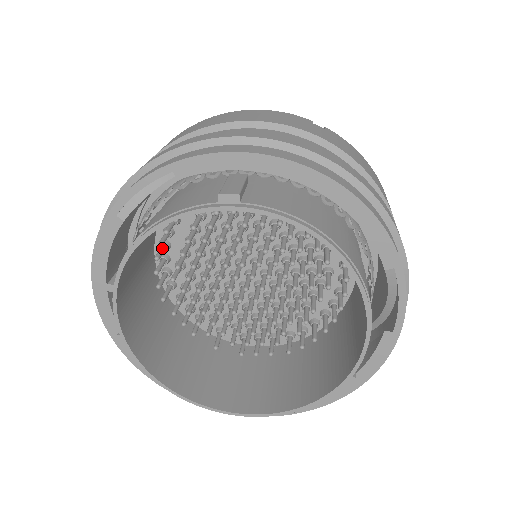
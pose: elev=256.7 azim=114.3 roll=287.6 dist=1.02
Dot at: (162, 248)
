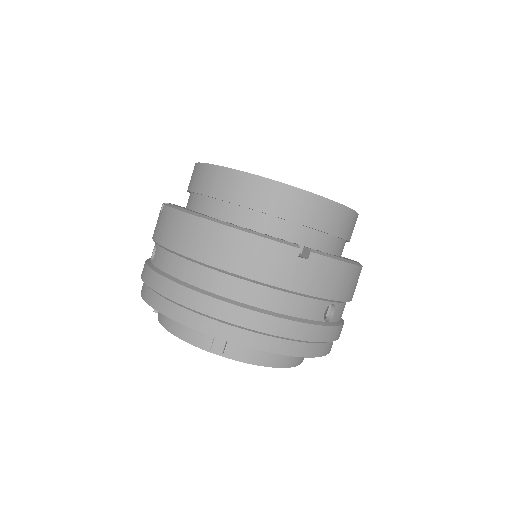
Dot at: occluded
